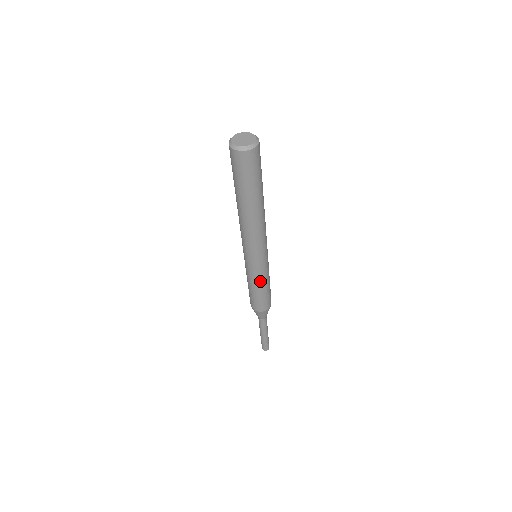
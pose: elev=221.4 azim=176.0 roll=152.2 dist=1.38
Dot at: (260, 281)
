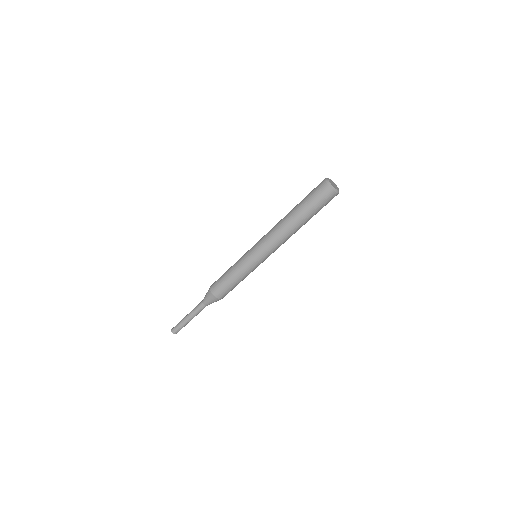
Dot at: (240, 271)
